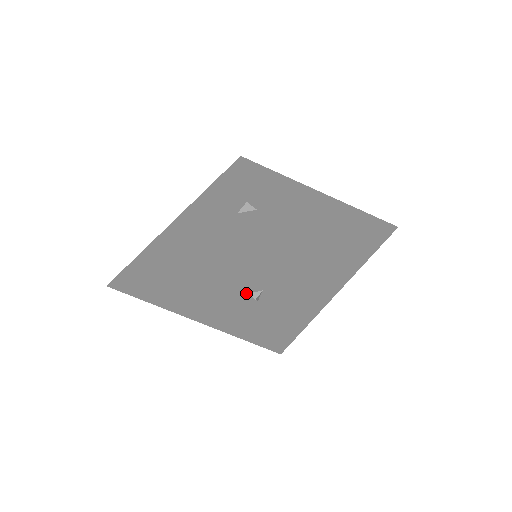
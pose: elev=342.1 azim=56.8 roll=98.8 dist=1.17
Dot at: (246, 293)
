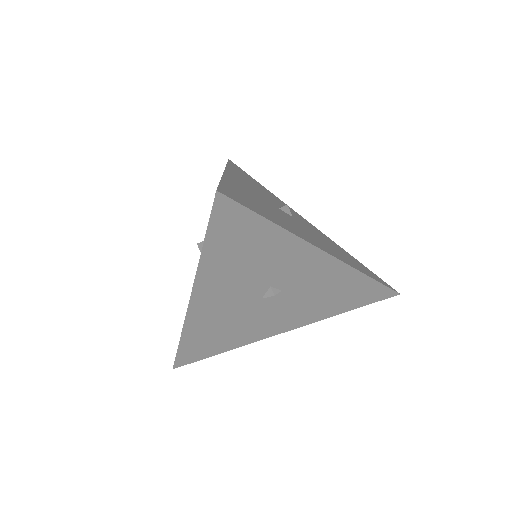
Dot at: (270, 285)
